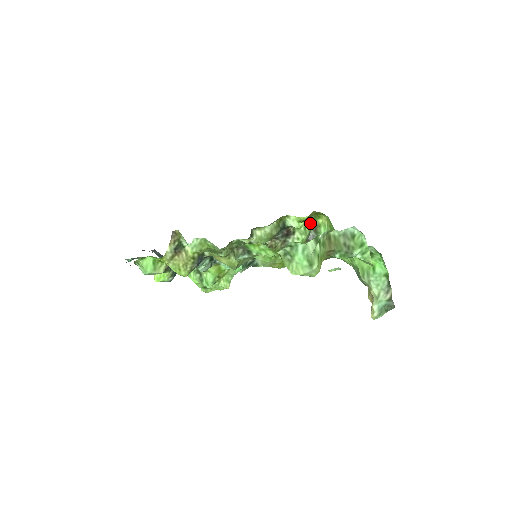
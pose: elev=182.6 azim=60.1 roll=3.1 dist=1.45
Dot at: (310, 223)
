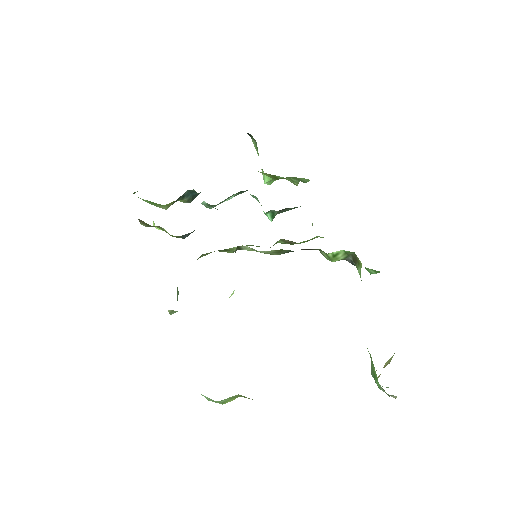
Dot at: occluded
